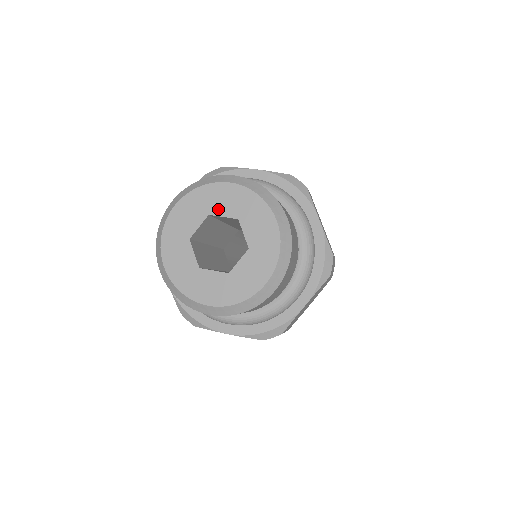
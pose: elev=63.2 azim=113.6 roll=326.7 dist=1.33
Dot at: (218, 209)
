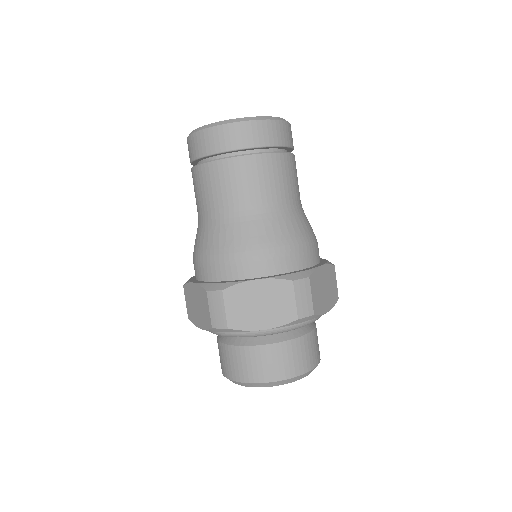
Dot at: occluded
